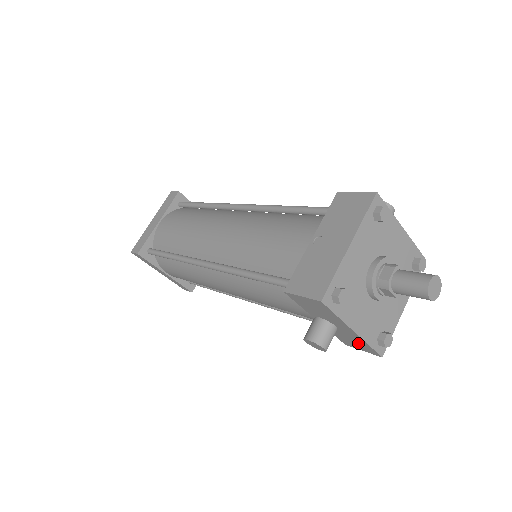
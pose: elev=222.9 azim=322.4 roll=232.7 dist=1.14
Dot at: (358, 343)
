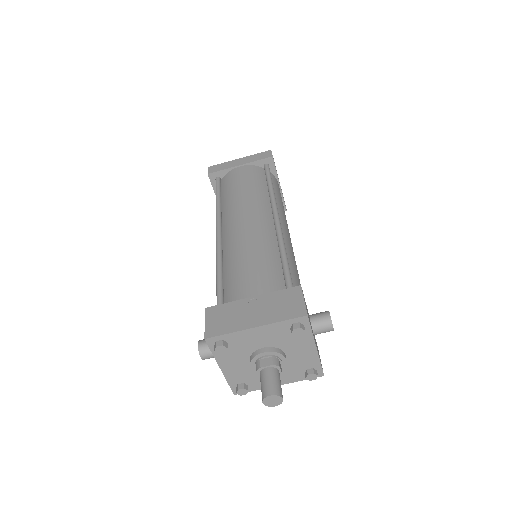
Dot at: occluded
